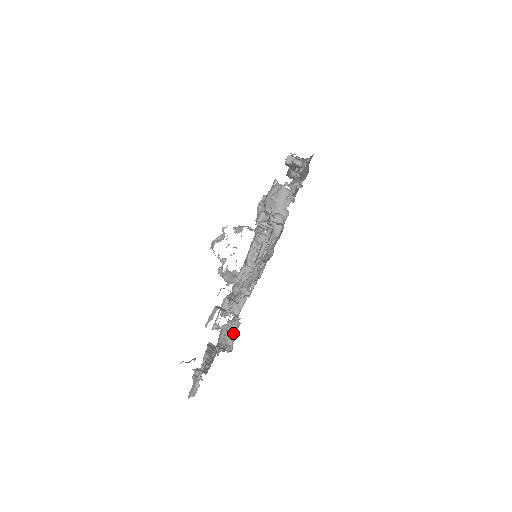
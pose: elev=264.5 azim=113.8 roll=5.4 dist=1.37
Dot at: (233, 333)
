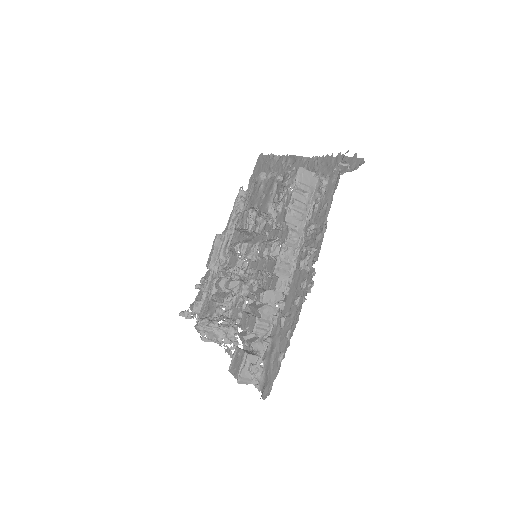
Dot at: occluded
